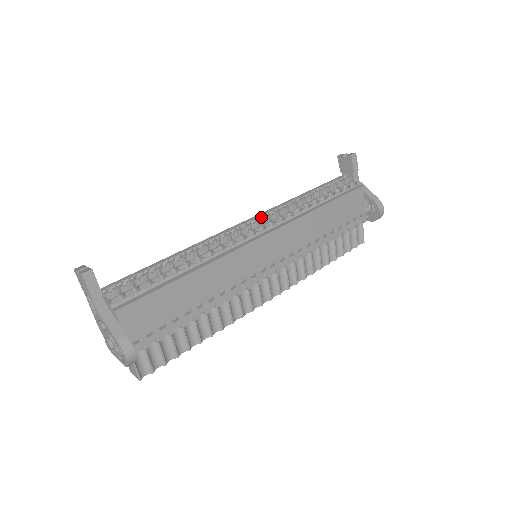
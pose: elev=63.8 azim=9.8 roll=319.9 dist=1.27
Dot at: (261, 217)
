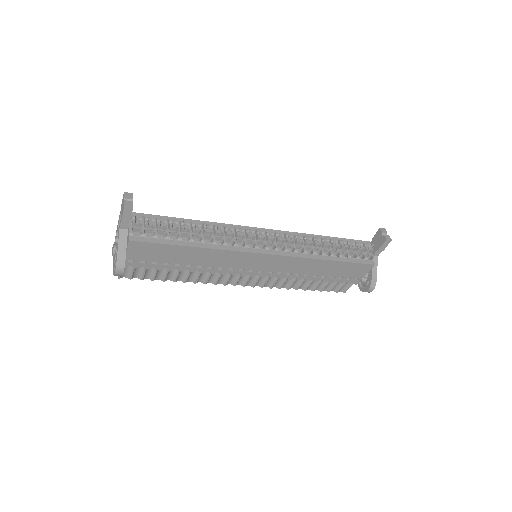
Dot at: (281, 235)
